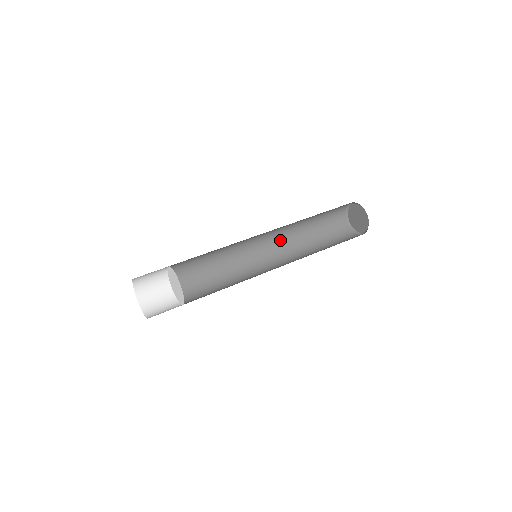
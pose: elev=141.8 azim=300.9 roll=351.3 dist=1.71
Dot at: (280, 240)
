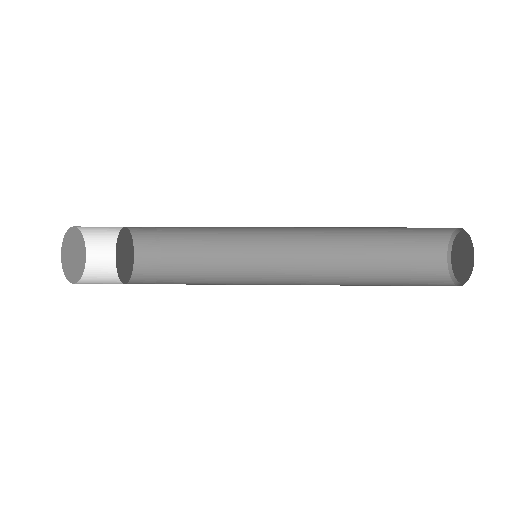
Dot at: (315, 250)
